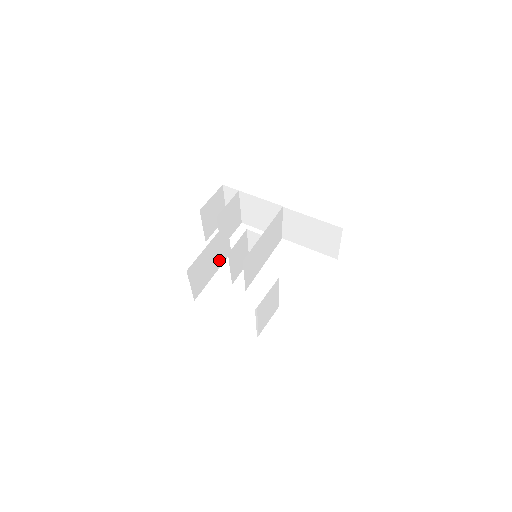
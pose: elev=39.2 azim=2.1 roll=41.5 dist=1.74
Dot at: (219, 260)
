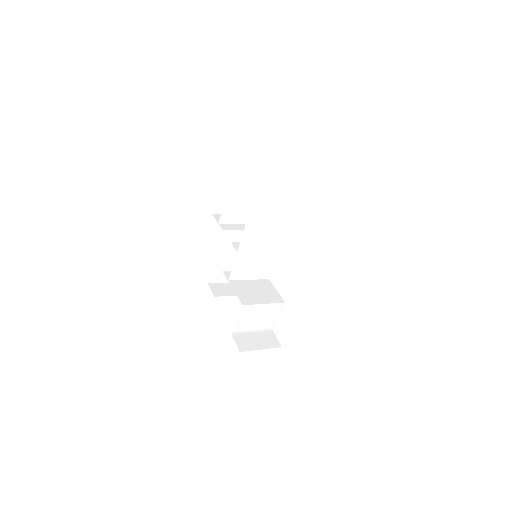
Dot at: occluded
